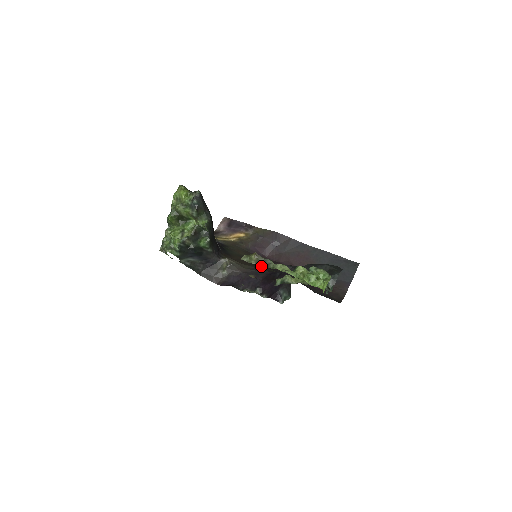
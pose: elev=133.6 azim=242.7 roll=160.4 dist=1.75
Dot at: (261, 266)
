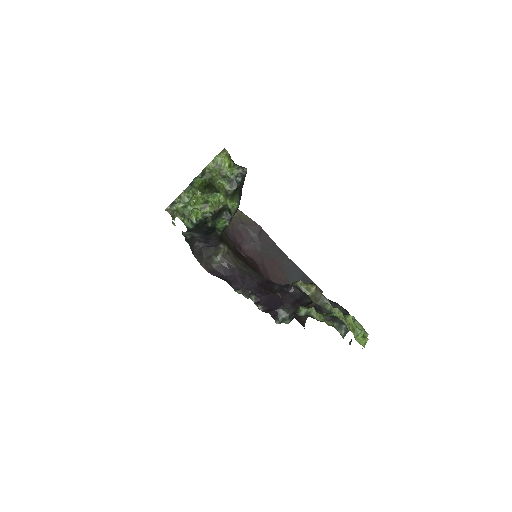
Dot at: (315, 301)
